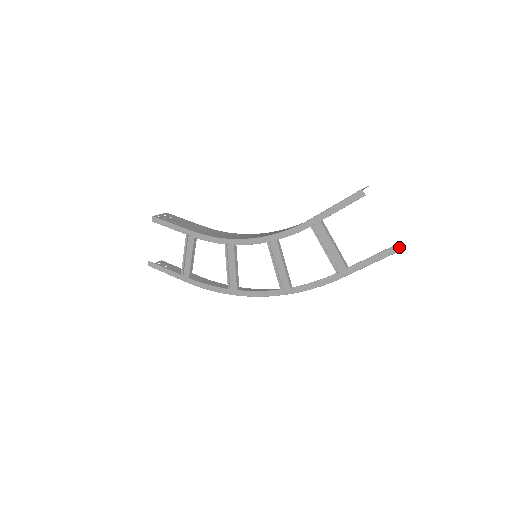
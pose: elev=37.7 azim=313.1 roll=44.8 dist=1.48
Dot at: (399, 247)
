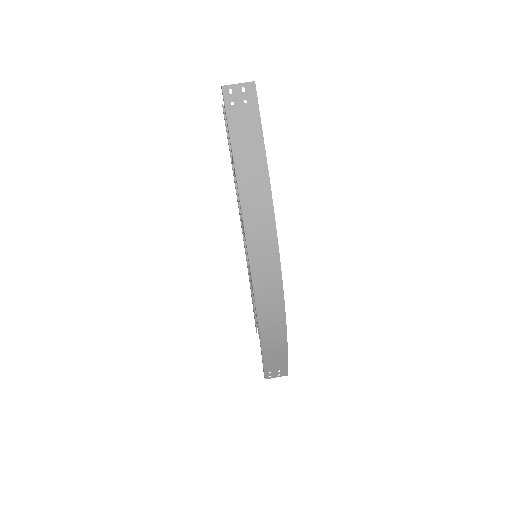
Dot at: (251, 86)
